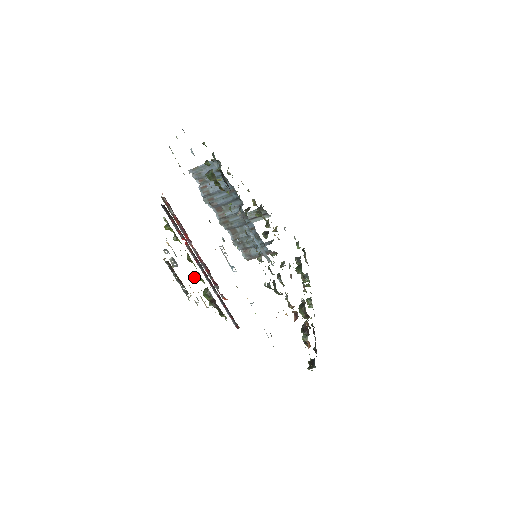
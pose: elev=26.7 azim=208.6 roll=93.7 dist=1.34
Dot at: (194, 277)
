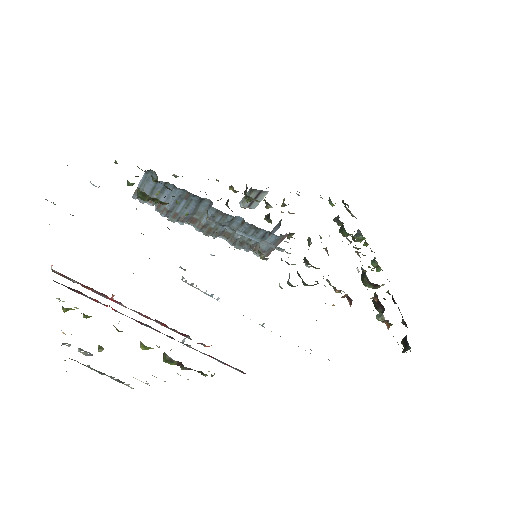
Dot at: occluded
